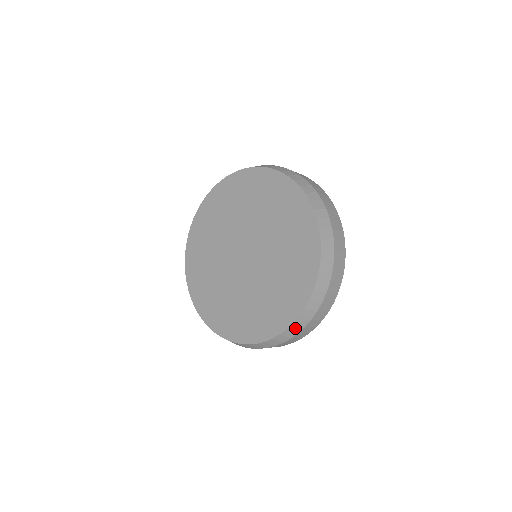
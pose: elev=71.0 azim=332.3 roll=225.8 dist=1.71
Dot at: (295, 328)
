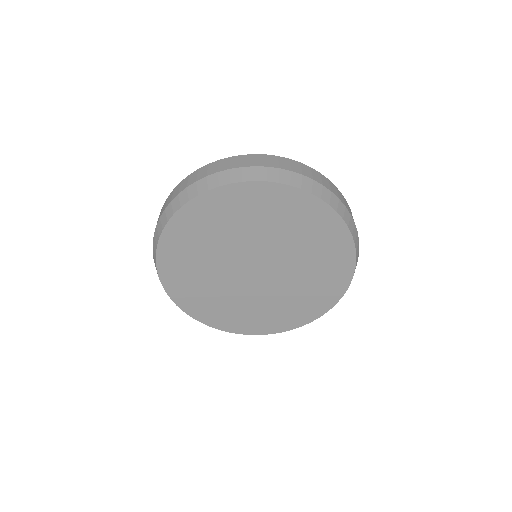
Dot at: (356, 242)
